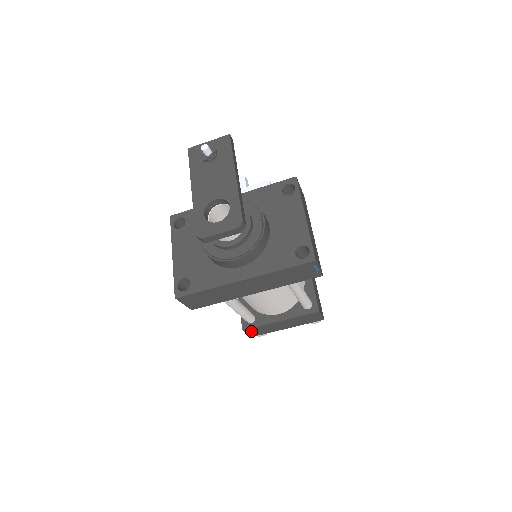
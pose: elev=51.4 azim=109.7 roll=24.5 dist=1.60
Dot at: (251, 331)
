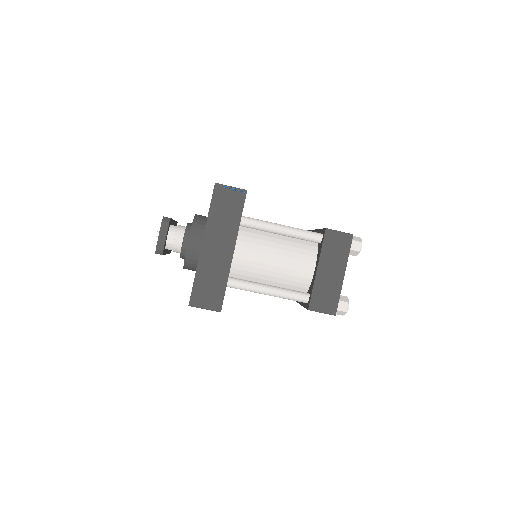
Dot at: (319, 306)
